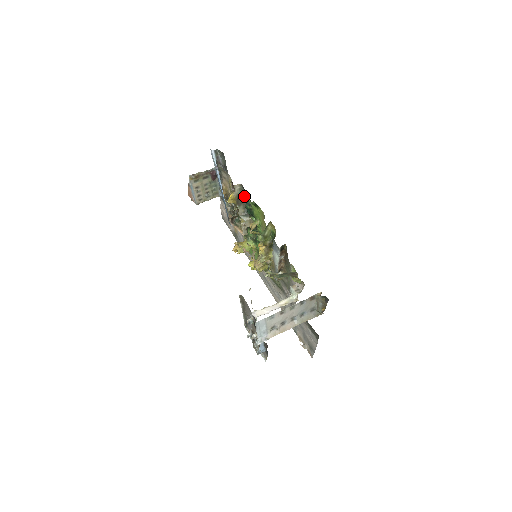
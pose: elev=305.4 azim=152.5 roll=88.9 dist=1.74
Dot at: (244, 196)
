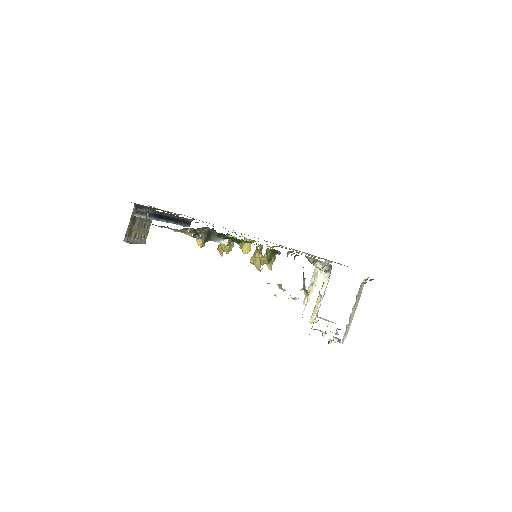
Dot at: (209, 231)
